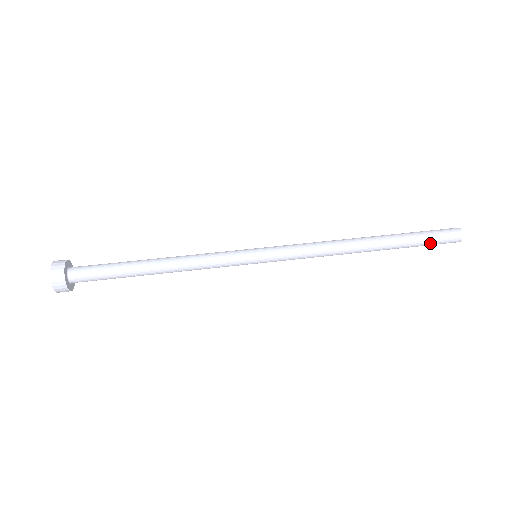
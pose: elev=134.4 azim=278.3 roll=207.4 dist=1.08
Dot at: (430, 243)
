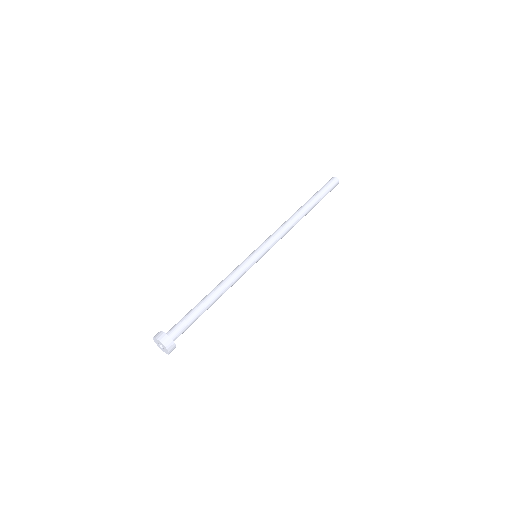
Dot at: occluded
